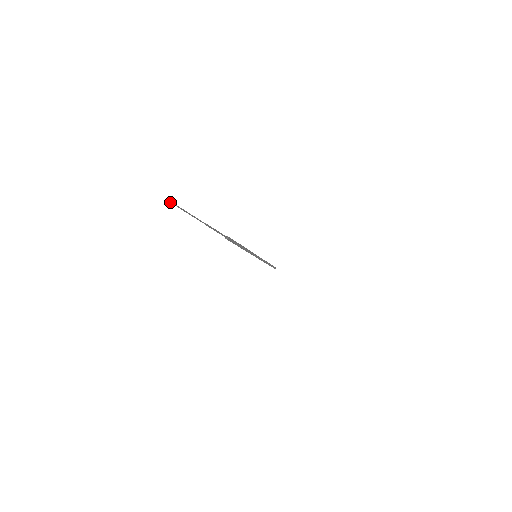
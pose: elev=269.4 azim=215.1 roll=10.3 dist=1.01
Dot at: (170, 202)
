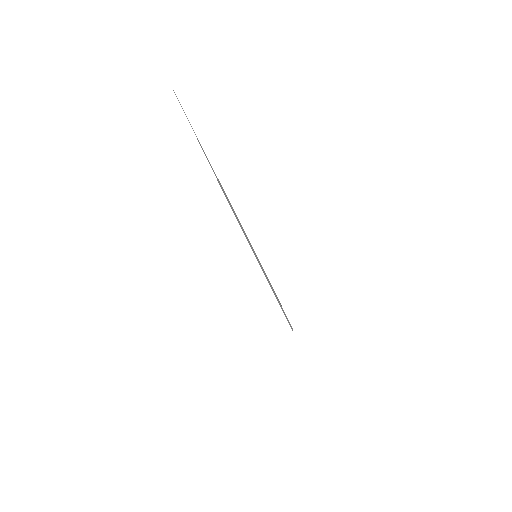
Dot at: occluded
